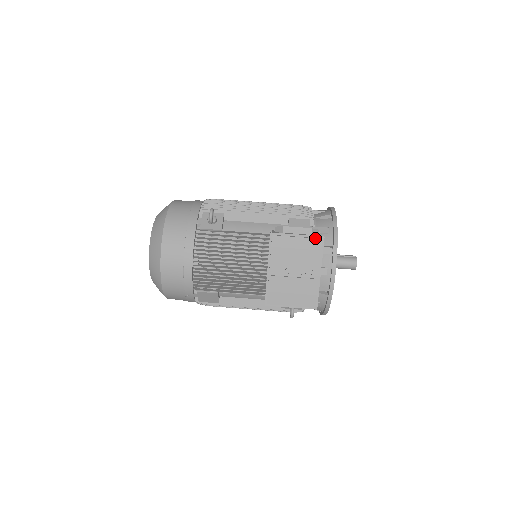
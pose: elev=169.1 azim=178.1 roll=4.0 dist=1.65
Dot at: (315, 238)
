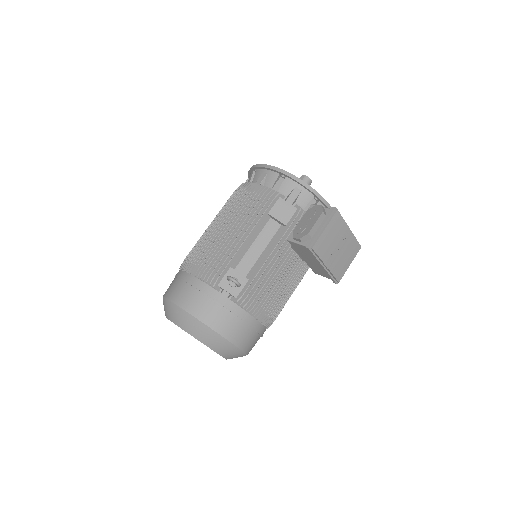
Dot at: (333, 216)
